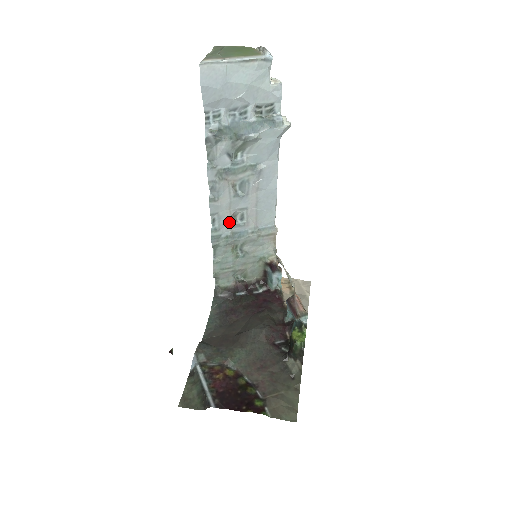
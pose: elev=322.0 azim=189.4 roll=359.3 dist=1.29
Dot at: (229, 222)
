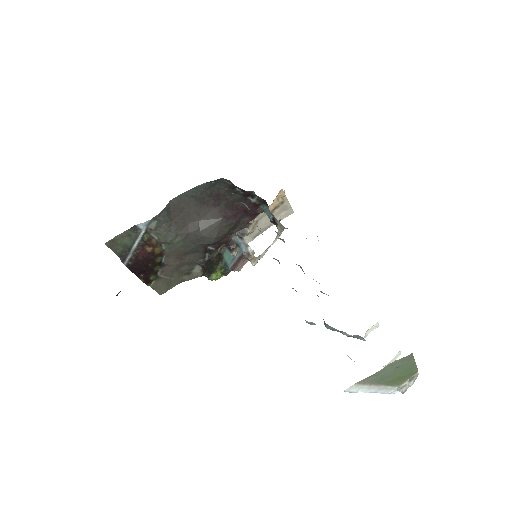
Dot at: occluded
